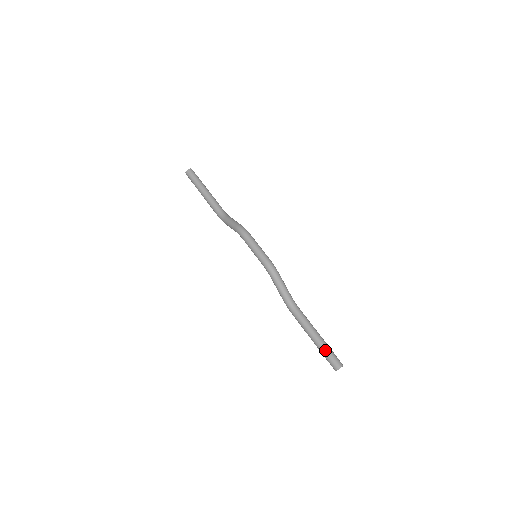
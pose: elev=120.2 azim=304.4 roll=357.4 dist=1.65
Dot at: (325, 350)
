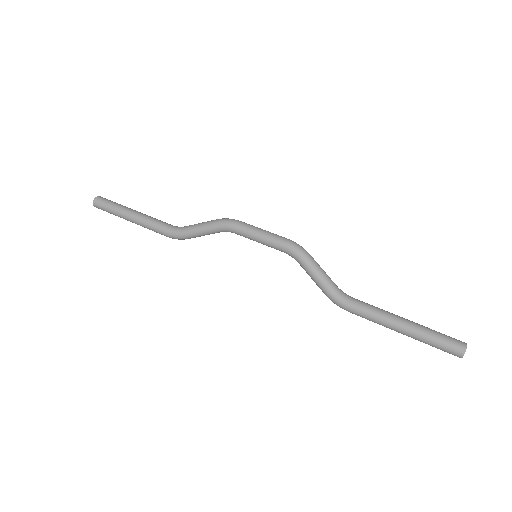
Dot at: (431, 330)
